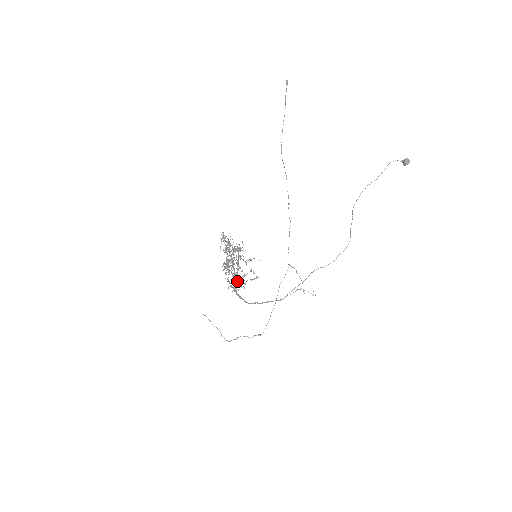
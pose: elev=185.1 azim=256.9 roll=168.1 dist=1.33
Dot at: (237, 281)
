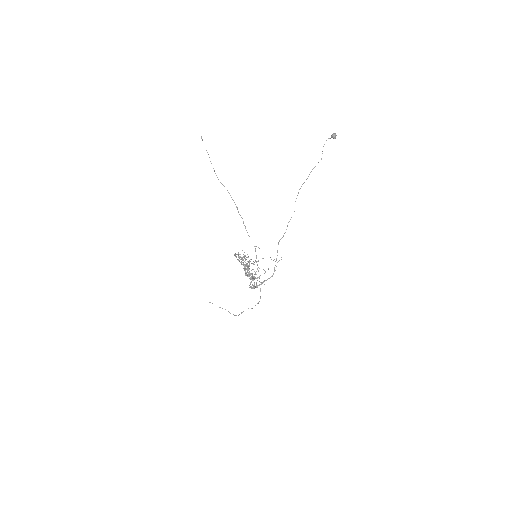
Dot at: (253, 280)
